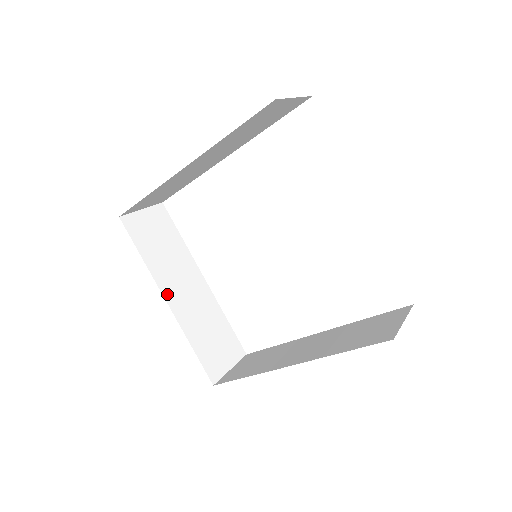
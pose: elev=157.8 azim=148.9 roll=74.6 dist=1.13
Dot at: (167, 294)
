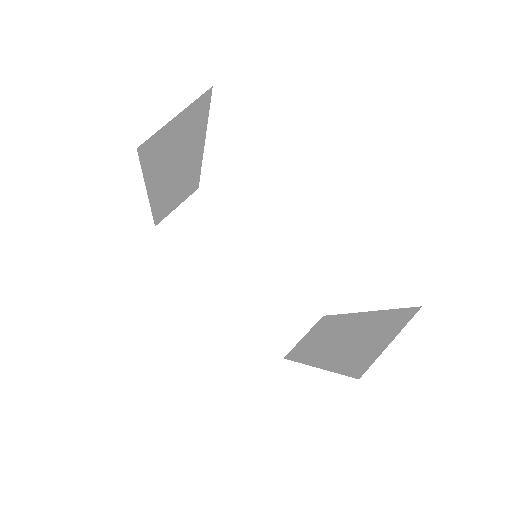
Dot at: (218, 284)
